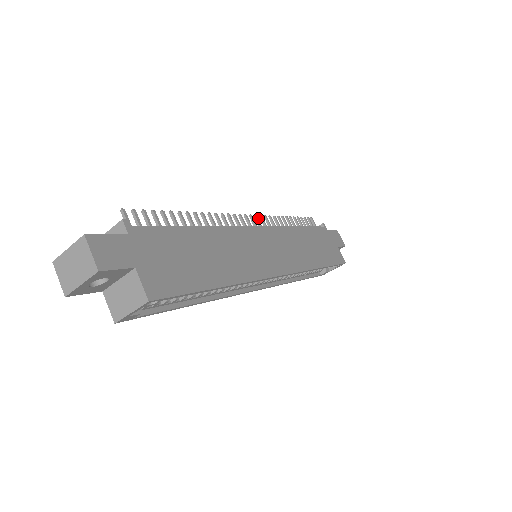
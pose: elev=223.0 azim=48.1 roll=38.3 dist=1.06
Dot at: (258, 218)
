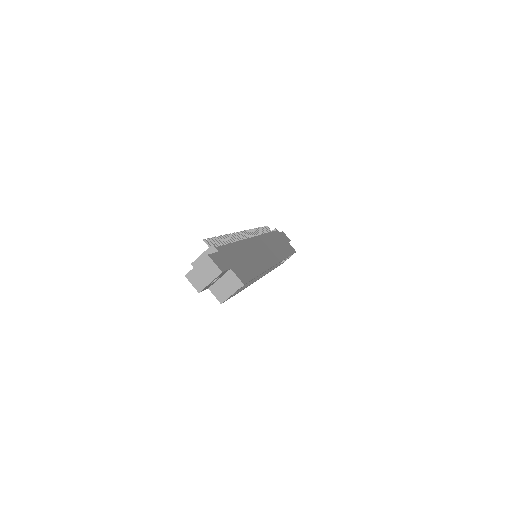
Dot at: (248, 232)
